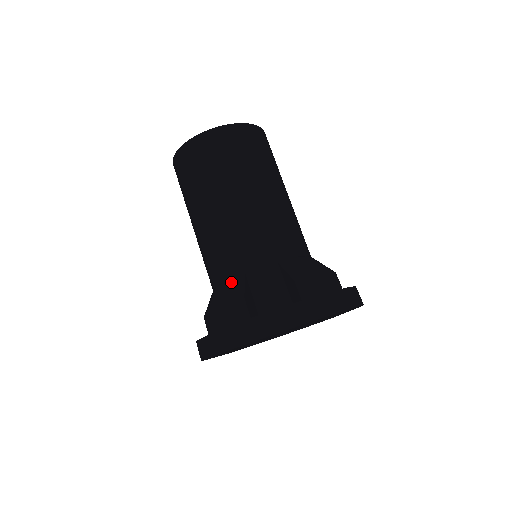
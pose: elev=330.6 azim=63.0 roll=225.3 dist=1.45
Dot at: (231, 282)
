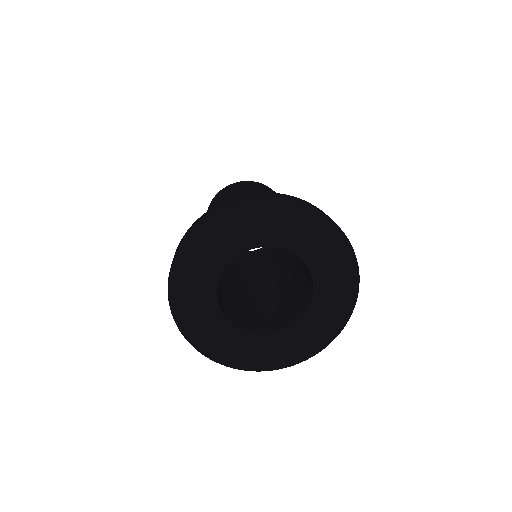
Dot at: occluded
